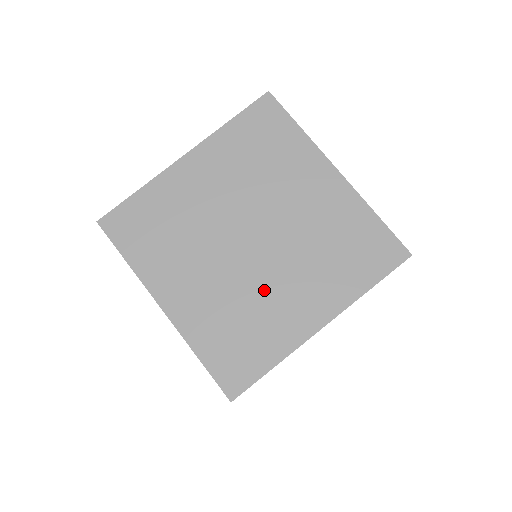
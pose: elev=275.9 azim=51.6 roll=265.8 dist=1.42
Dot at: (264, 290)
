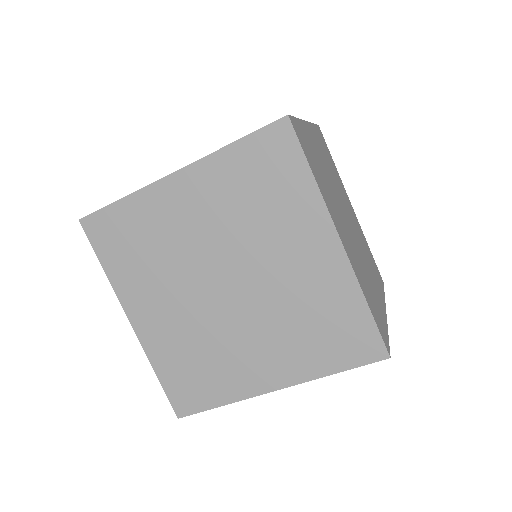
Dot at: (228, 339)
